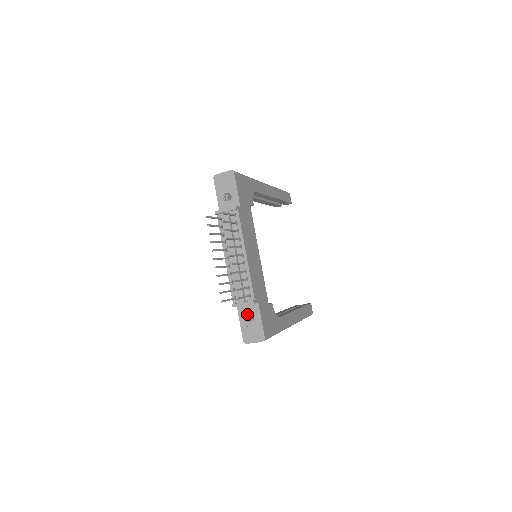
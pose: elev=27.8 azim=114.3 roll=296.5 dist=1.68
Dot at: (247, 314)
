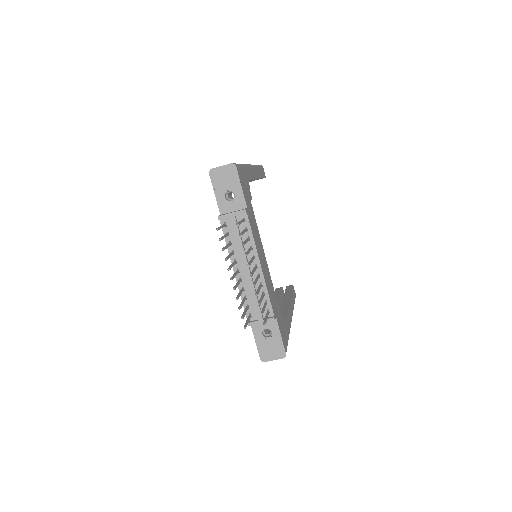
Dot at: (263, 330)
